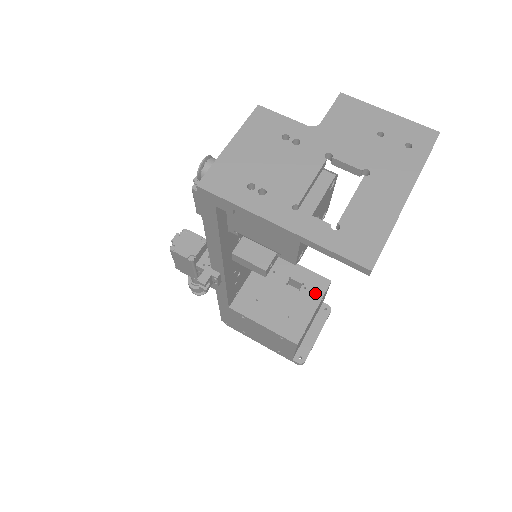
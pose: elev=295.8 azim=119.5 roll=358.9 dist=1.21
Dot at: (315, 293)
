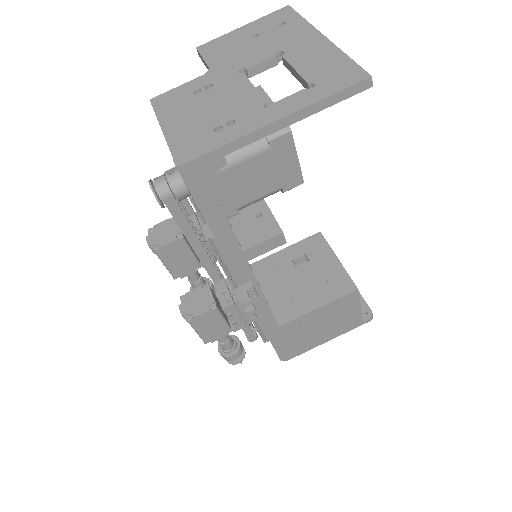
Dot at: (321, 249)
